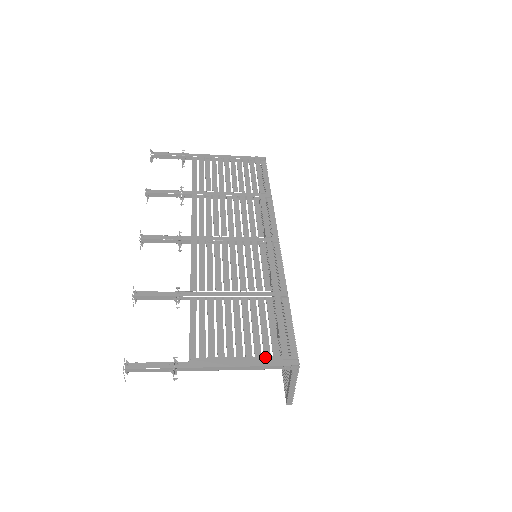
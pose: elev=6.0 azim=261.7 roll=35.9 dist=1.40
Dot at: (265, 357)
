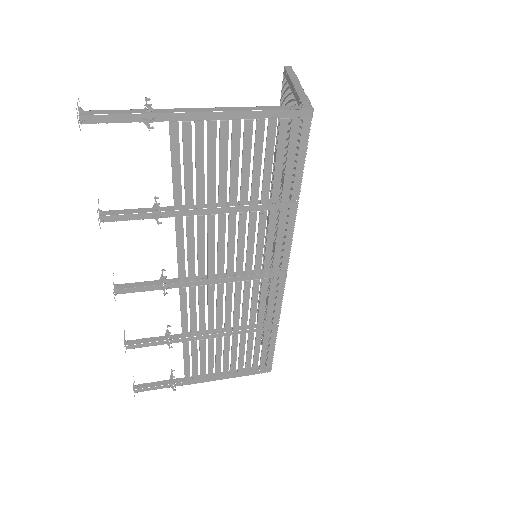
Dot at: (246, 372)
